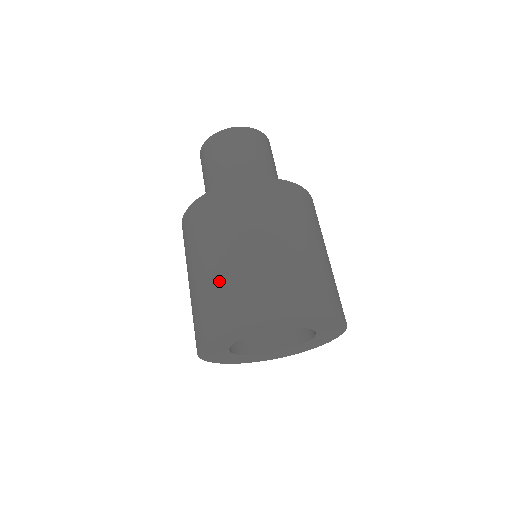
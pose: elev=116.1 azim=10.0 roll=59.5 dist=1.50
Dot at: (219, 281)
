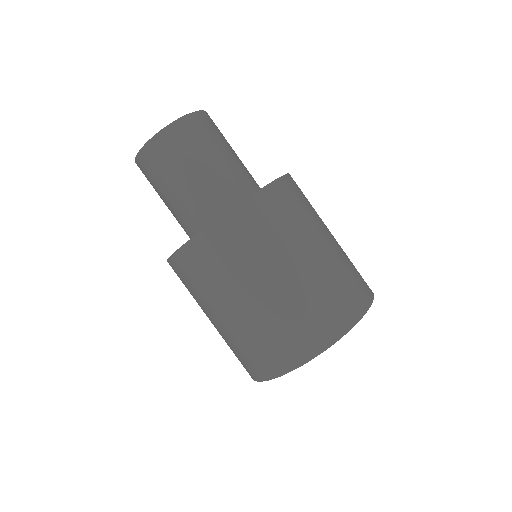
Dot at: (249, 333)
